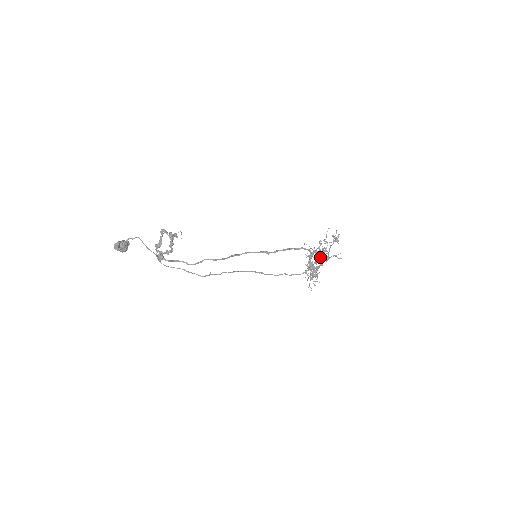
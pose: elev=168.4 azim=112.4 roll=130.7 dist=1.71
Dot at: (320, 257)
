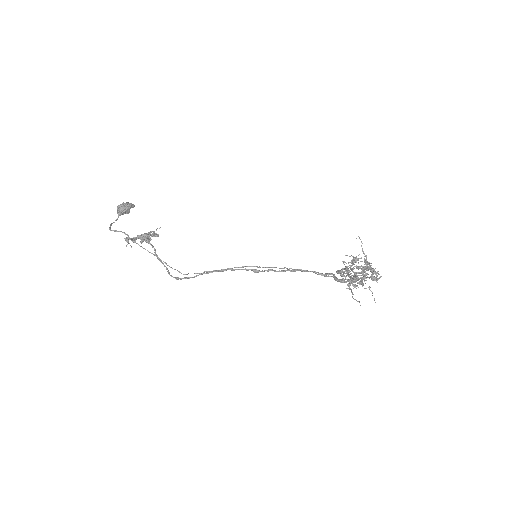
Dot at: occluded
